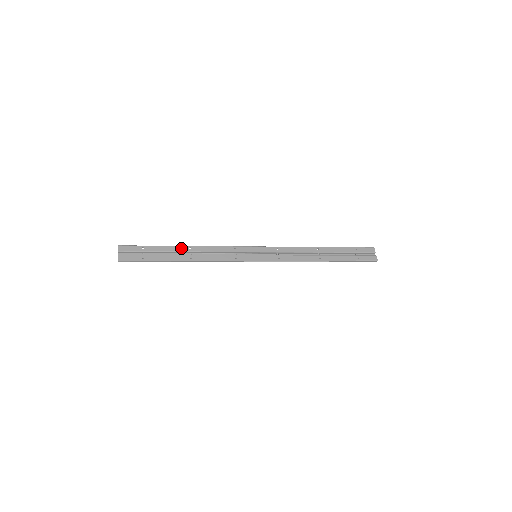
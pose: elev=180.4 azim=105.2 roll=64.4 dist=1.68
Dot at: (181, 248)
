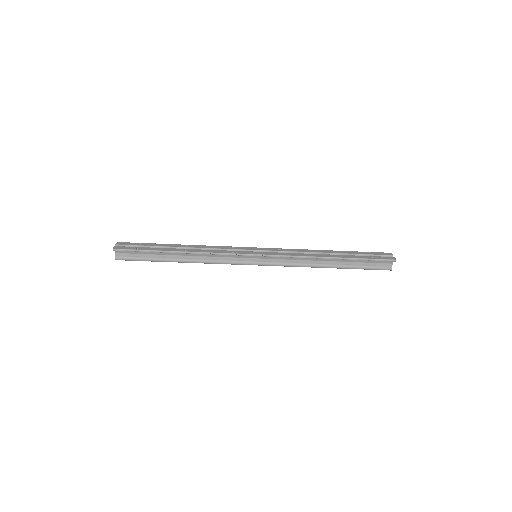
Dot at: (177, 245)
